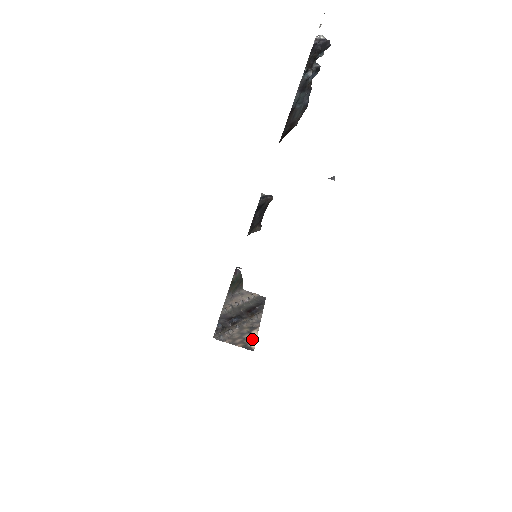
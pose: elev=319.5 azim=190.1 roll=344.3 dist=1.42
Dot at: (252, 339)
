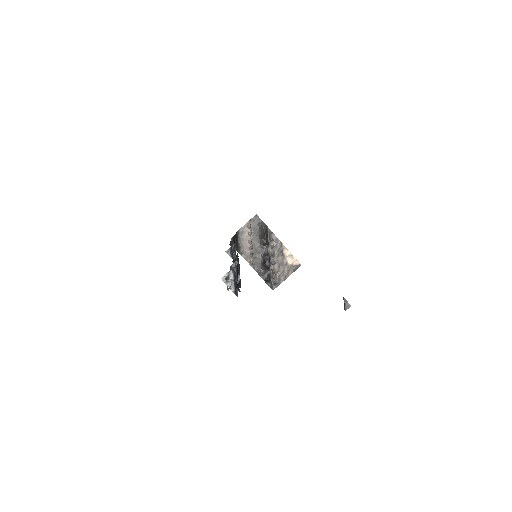
Dot at: (290, 259)
